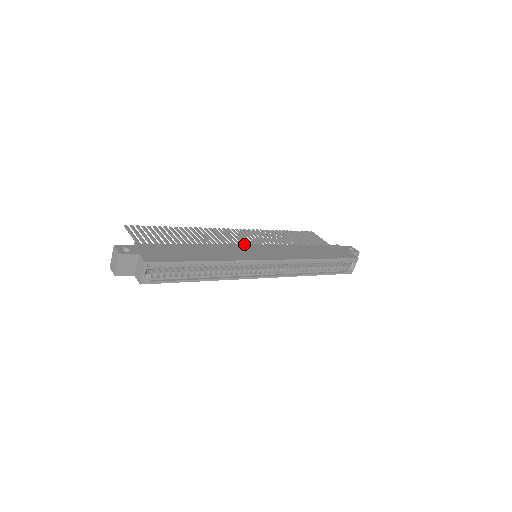
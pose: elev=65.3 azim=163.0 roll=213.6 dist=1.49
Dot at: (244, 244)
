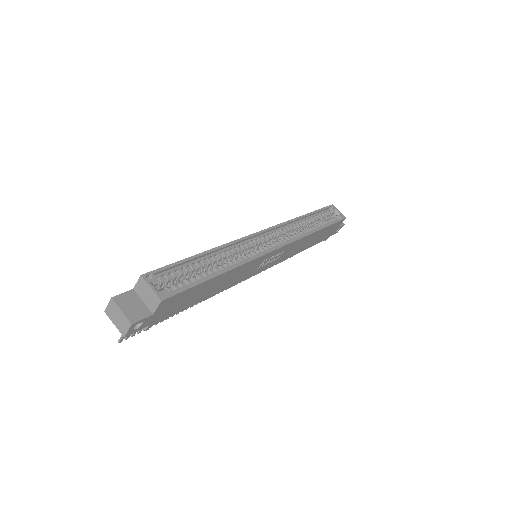
Dot at: occluded
